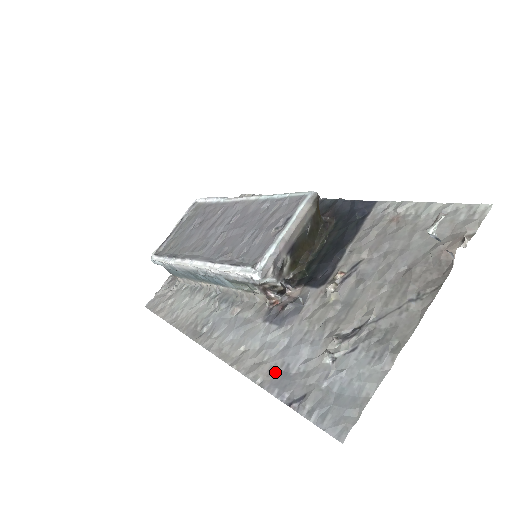
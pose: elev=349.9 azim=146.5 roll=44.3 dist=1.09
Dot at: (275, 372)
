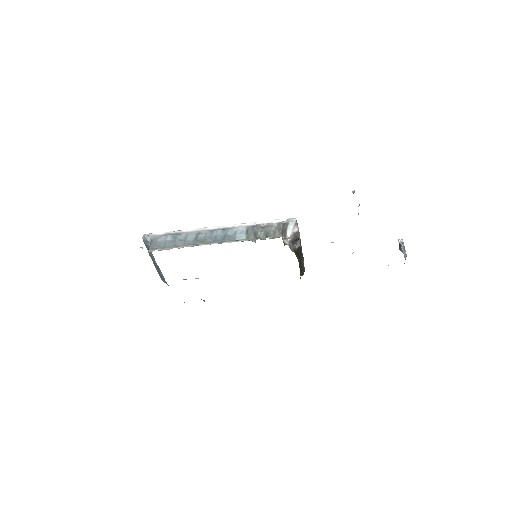
Dot at: occluded
